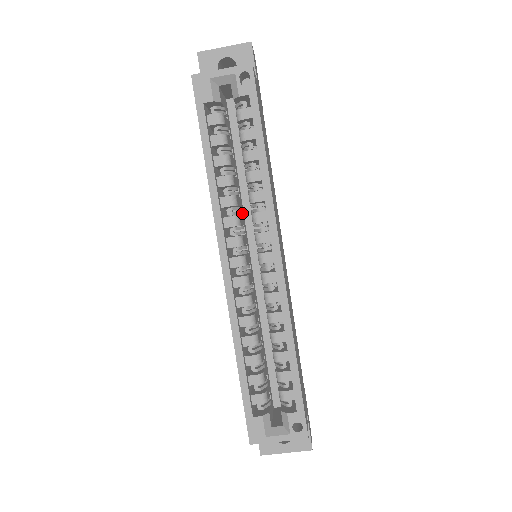
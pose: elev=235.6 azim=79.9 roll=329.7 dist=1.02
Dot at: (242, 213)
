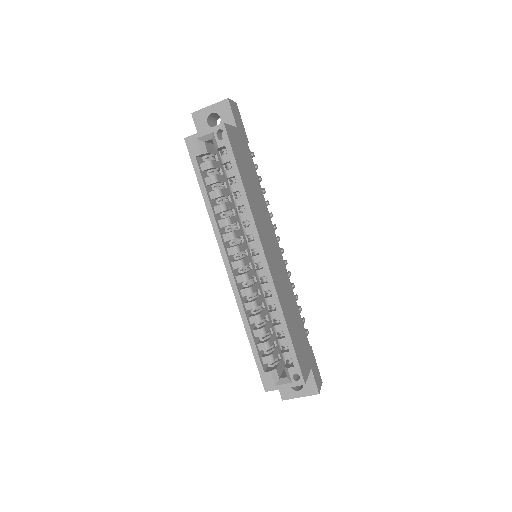
Dot at: (239, 227)
